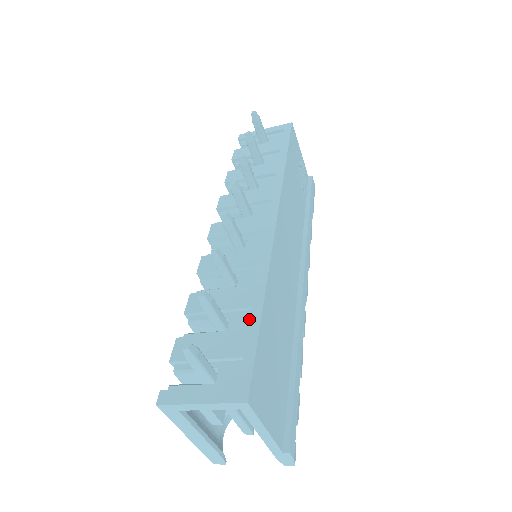
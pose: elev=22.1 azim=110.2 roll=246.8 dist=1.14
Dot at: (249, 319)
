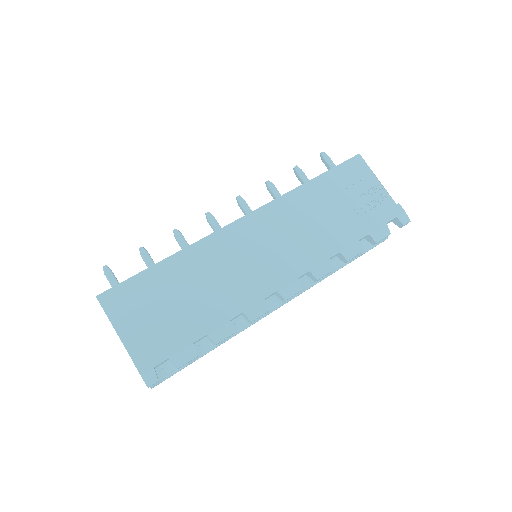
Dot at: occluded
